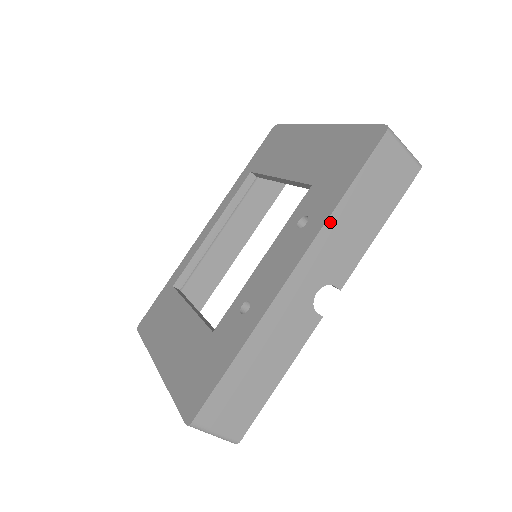
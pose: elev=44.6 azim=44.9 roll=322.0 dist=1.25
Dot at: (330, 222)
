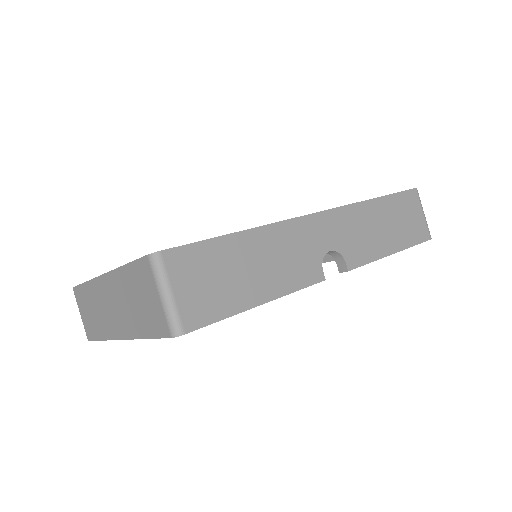
Dot at: (361, 206)
